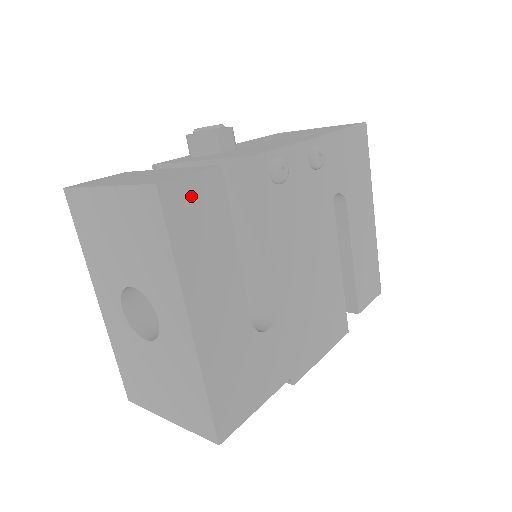
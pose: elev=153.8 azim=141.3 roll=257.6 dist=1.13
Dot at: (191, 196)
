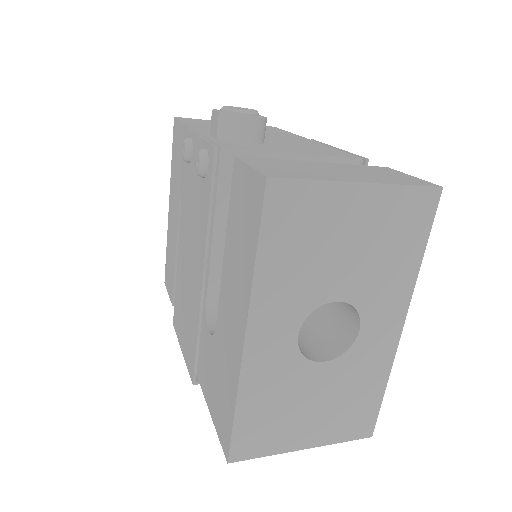
Dot at: occluded
